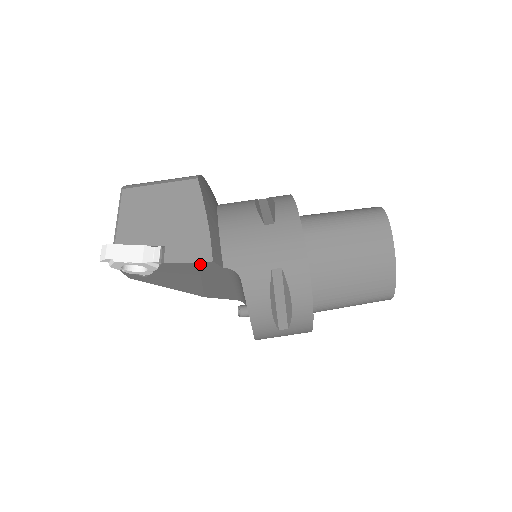
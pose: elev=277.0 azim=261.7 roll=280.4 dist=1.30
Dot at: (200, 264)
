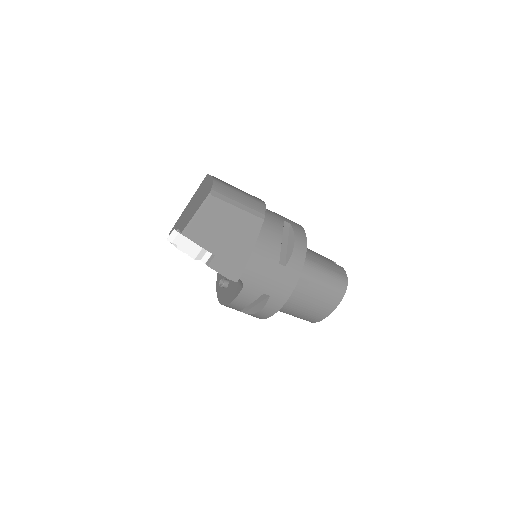
Dot at: (228, 278)
